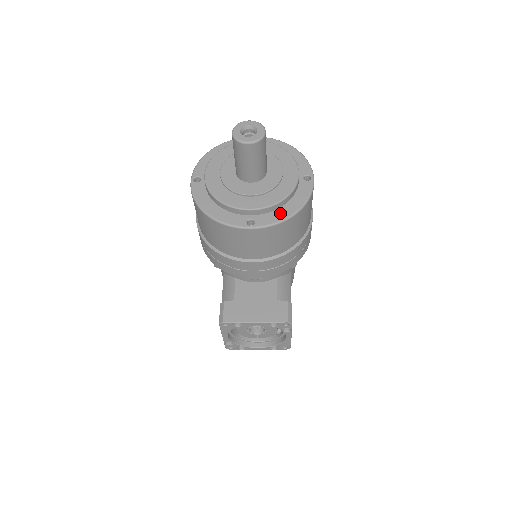
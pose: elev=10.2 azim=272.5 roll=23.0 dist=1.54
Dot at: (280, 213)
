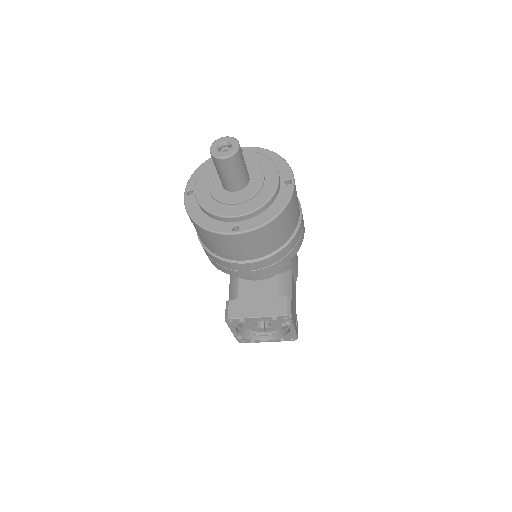
Dot at: (262, 217)
